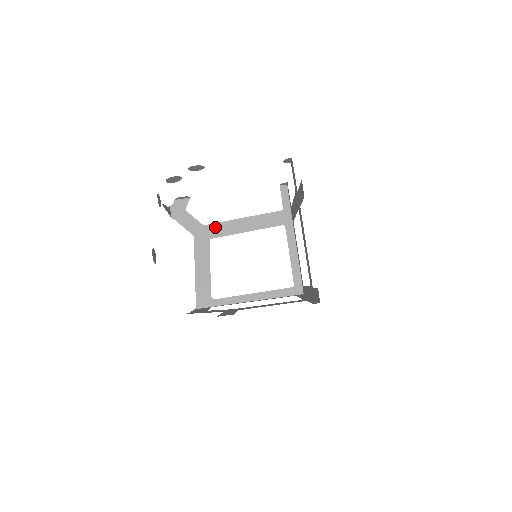
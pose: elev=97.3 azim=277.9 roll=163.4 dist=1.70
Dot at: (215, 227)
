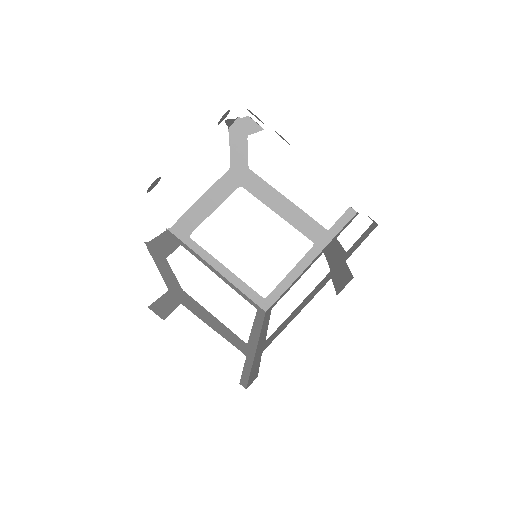
Dot at: (256, 180)
